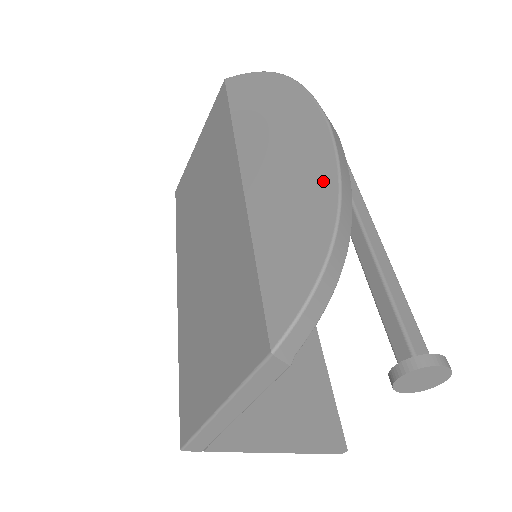
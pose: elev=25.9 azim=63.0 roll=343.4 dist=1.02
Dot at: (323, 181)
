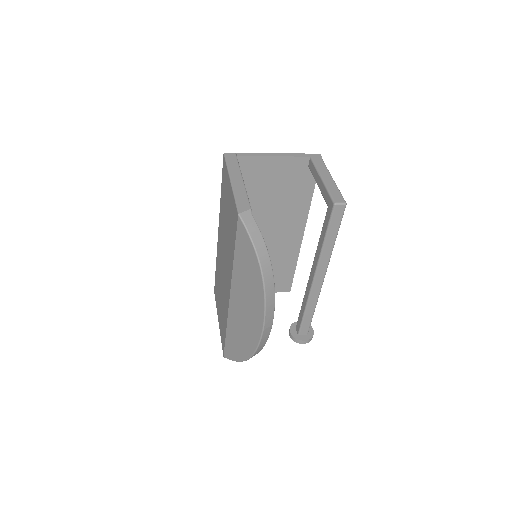
Dot at: (251, 345)
